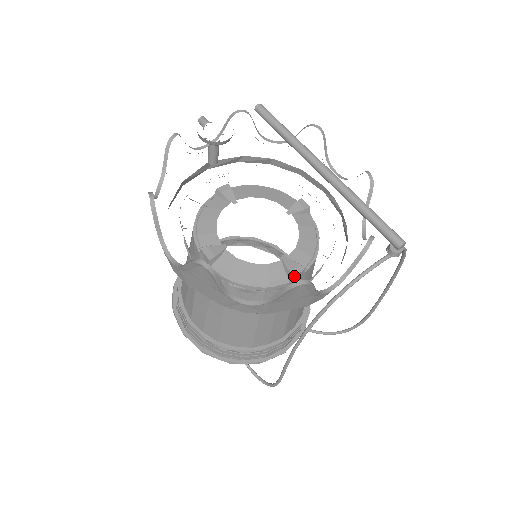
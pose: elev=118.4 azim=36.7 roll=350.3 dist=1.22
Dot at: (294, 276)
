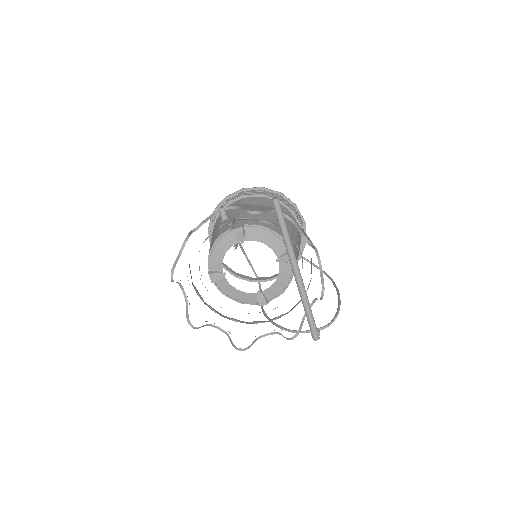
Dot at: occluded
